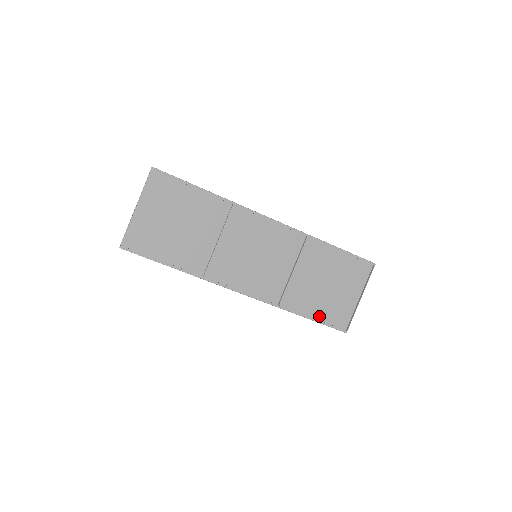
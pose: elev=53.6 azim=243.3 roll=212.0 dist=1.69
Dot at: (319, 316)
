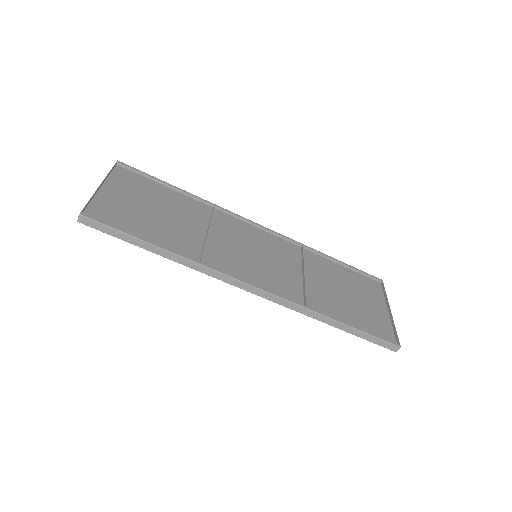
Dot at: (358, 327)
